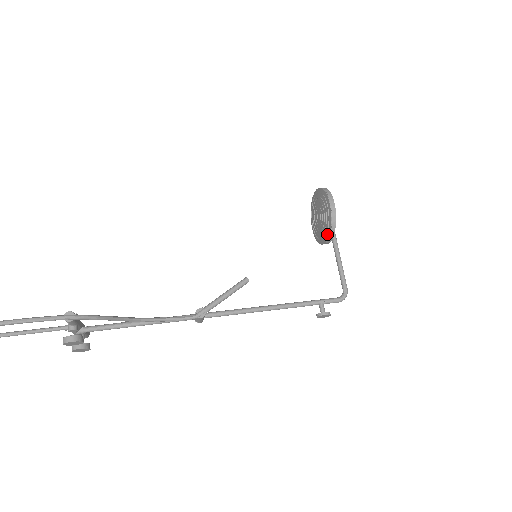
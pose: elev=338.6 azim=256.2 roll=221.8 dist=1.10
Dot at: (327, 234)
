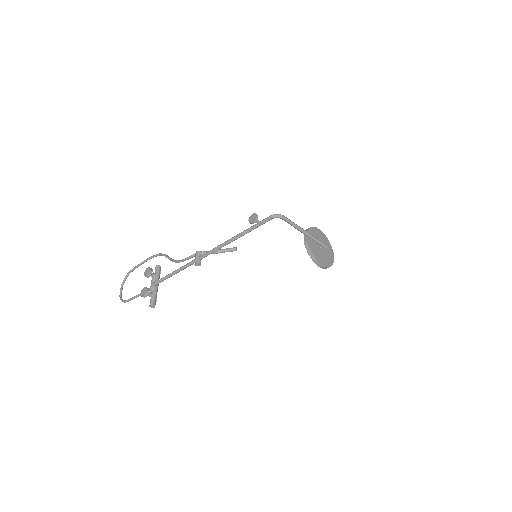
Dot at: occluded
